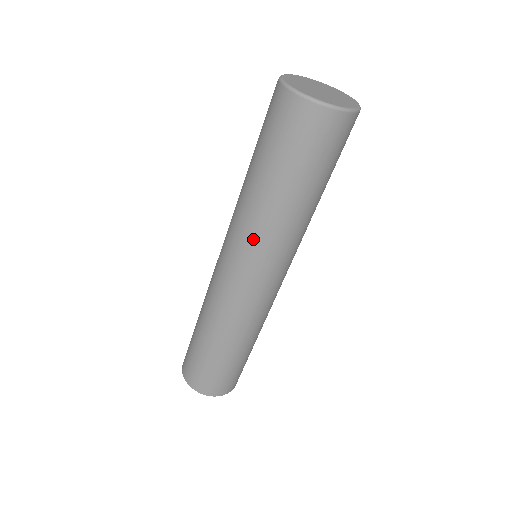
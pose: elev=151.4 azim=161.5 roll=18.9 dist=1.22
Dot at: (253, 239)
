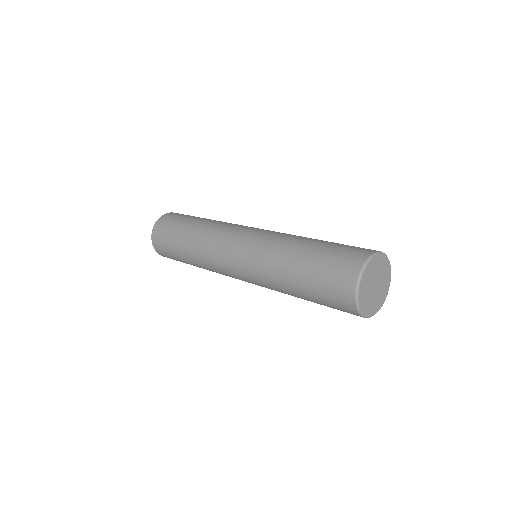
Dot at: (264, 285)
